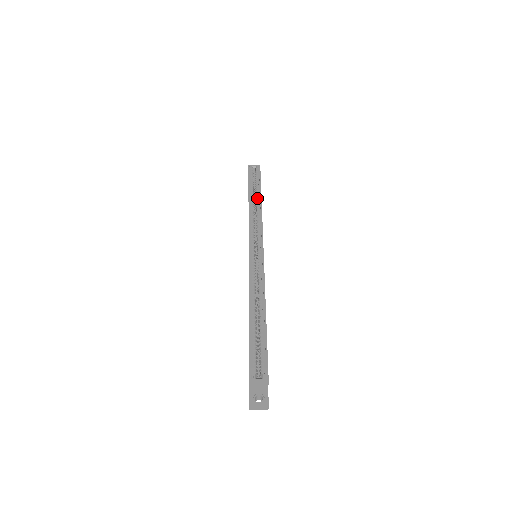
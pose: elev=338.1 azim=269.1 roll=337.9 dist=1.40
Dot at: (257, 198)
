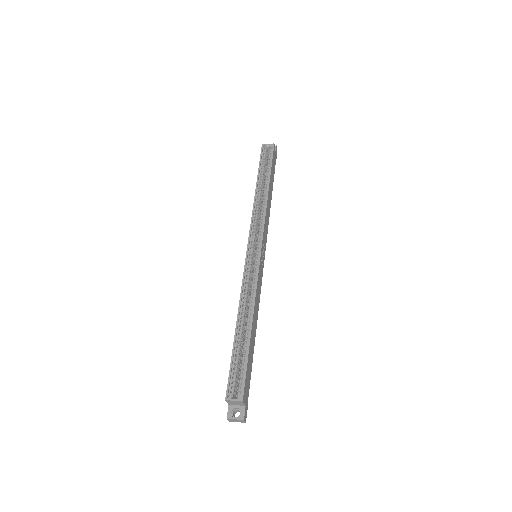
Dot at: (265, 187)
